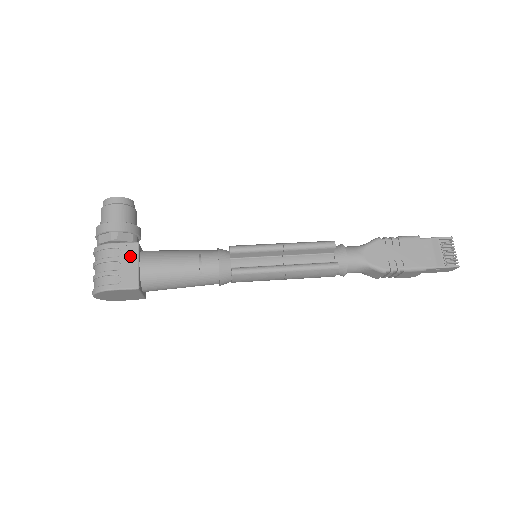
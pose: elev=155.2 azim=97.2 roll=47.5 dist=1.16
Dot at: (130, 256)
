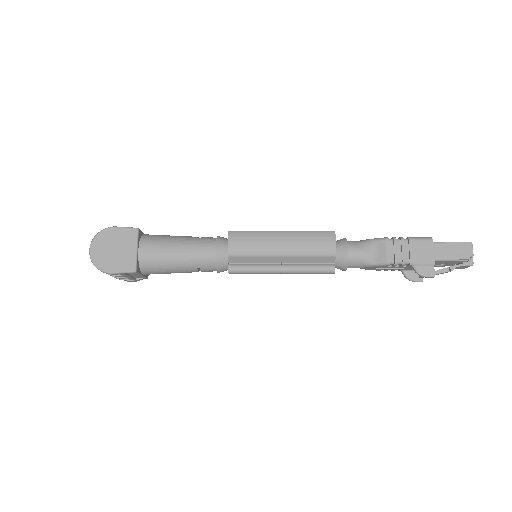
Dot at: occluded
